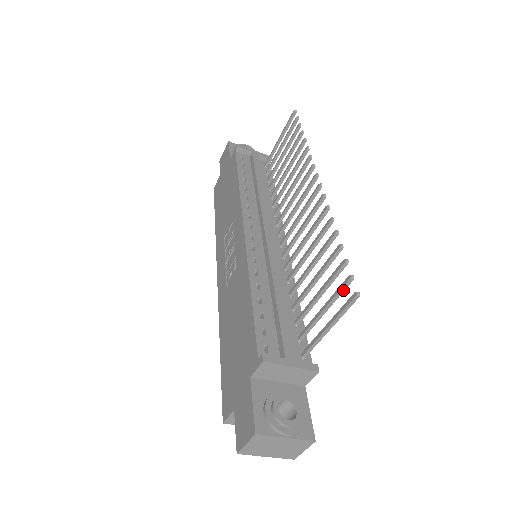
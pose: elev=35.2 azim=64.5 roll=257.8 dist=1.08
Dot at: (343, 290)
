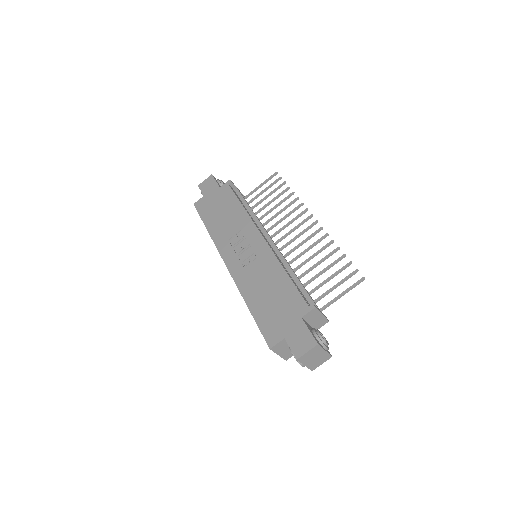
Dot at: (350, 277)
